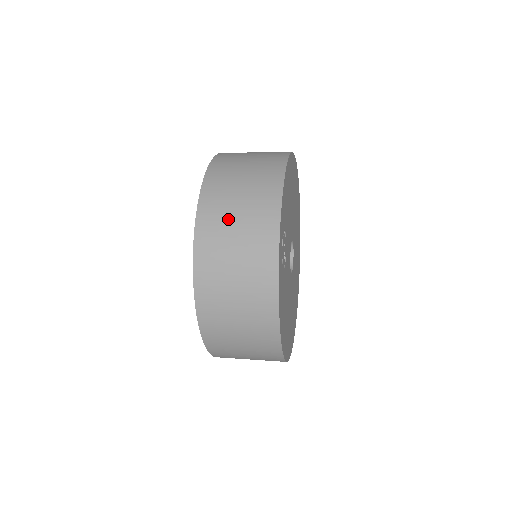
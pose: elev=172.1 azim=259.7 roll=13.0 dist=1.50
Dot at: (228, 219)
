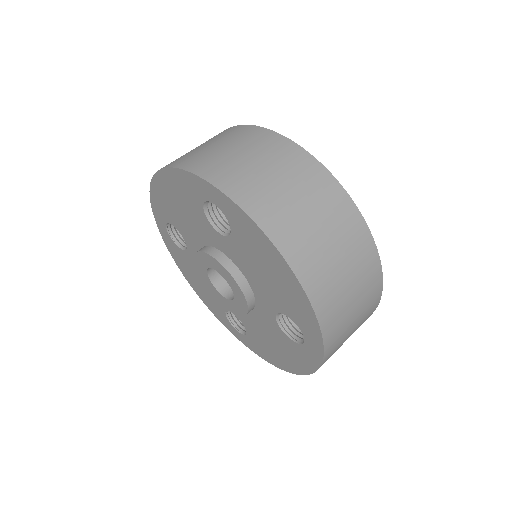
Dot at: (303, 221)
